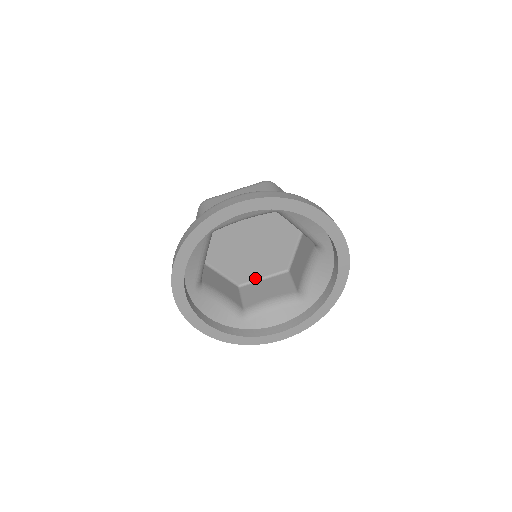
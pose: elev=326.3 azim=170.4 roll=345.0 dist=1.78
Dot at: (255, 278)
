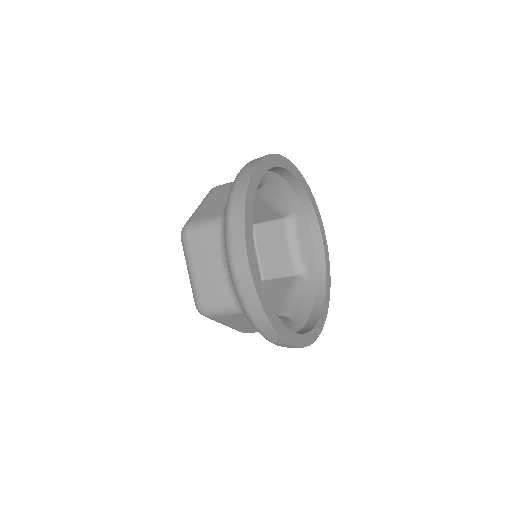
Dot at: occluded
